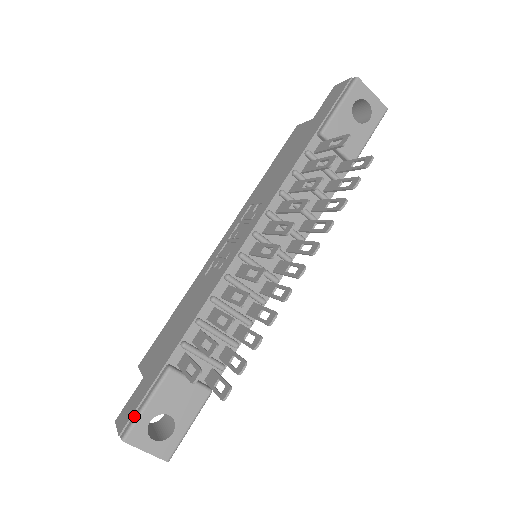
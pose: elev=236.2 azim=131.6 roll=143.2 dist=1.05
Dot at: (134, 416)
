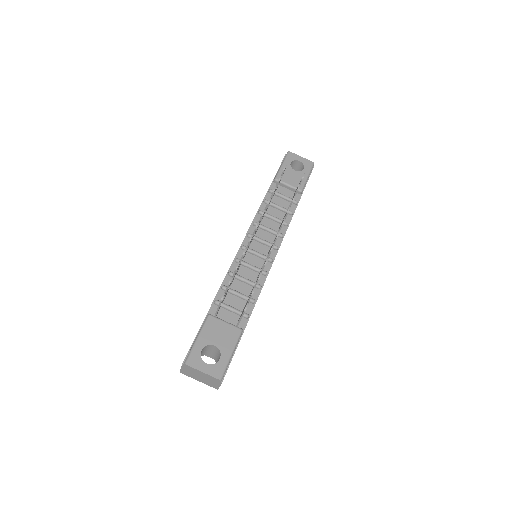
Dot at: (190, 349)
